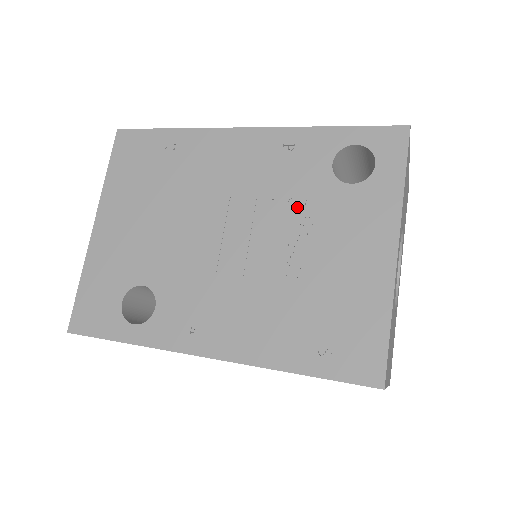
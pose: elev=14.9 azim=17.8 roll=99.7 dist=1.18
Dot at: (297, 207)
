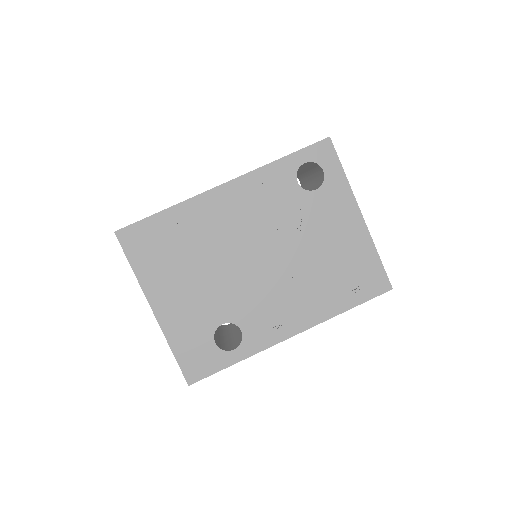
Dot at: (292, 220)
